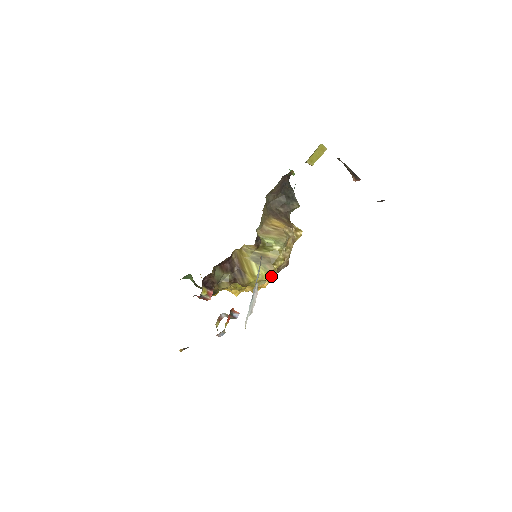
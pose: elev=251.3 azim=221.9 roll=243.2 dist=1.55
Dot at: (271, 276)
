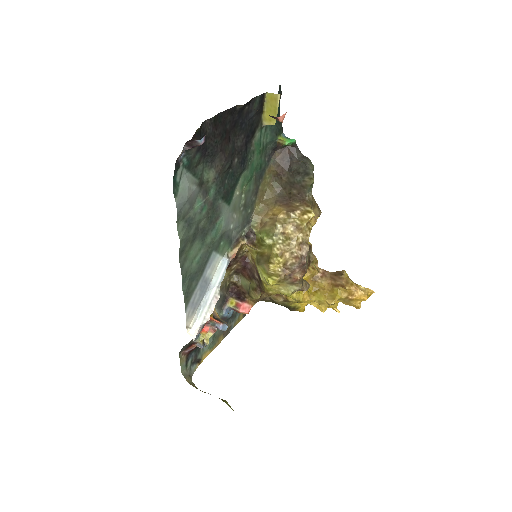
Dot at: (277, 279)
